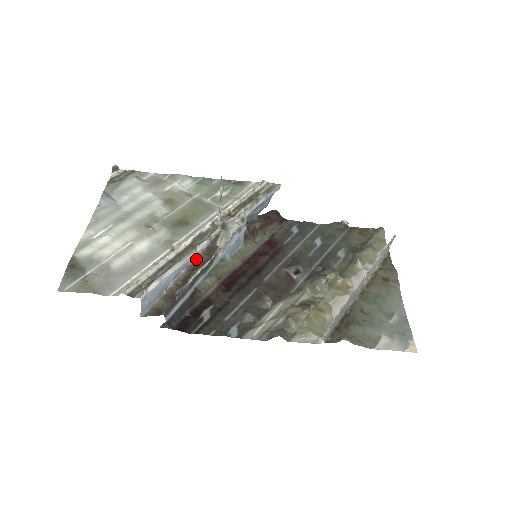
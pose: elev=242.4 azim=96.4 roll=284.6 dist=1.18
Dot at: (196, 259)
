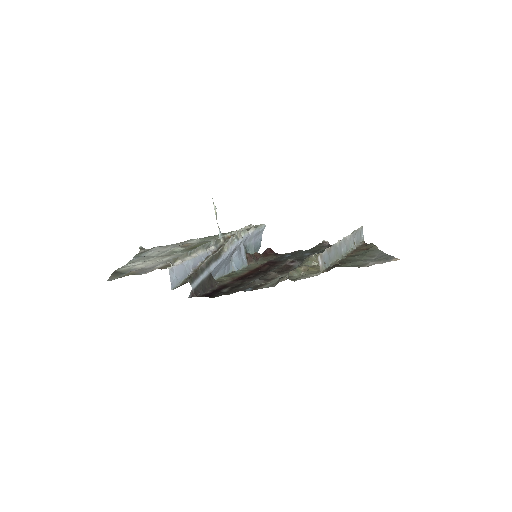
Dot at: occluded
